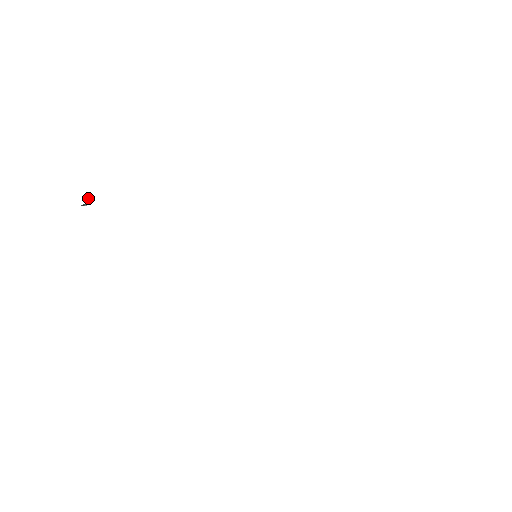
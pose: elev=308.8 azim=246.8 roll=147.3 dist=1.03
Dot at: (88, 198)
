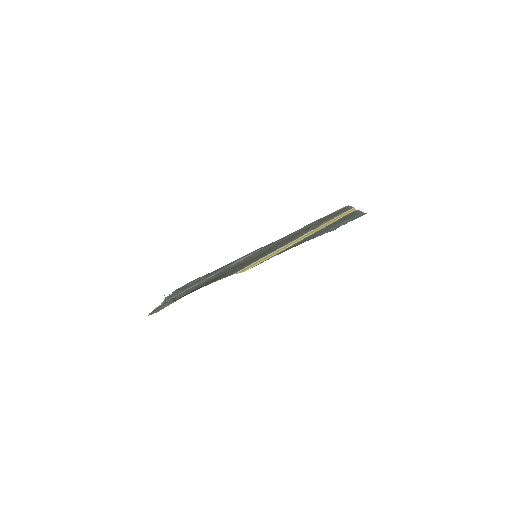
Dot at: occluded
